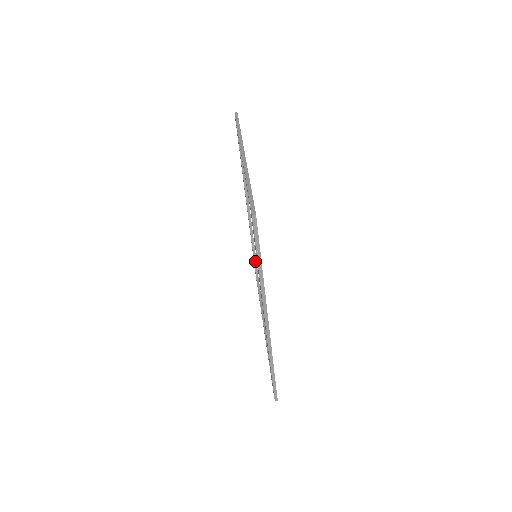
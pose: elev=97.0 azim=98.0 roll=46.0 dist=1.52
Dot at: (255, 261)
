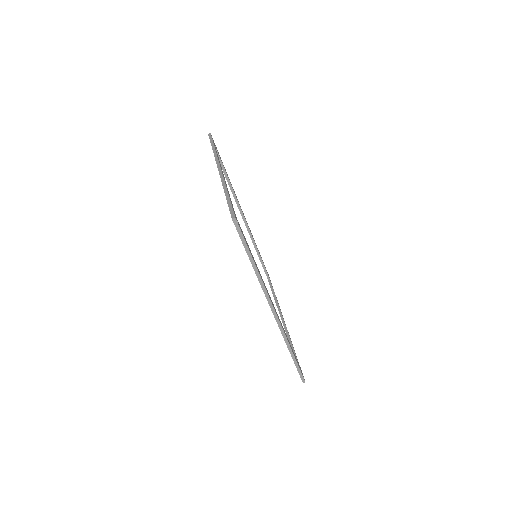
Dot at: (262, 262)
